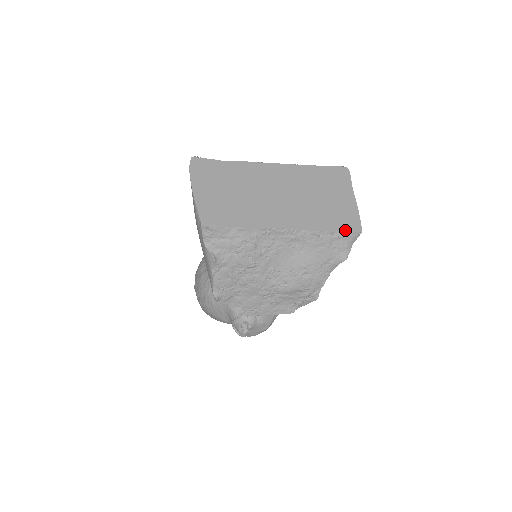
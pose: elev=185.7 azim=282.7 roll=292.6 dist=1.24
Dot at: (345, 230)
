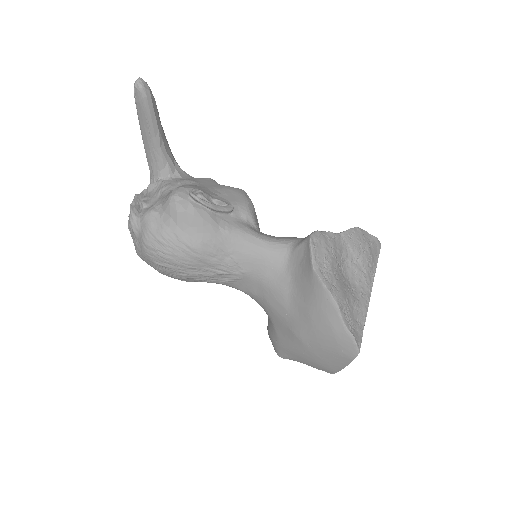
Dot at: occluded
